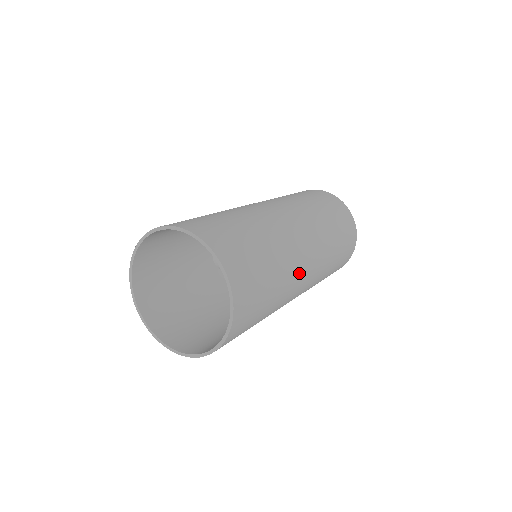
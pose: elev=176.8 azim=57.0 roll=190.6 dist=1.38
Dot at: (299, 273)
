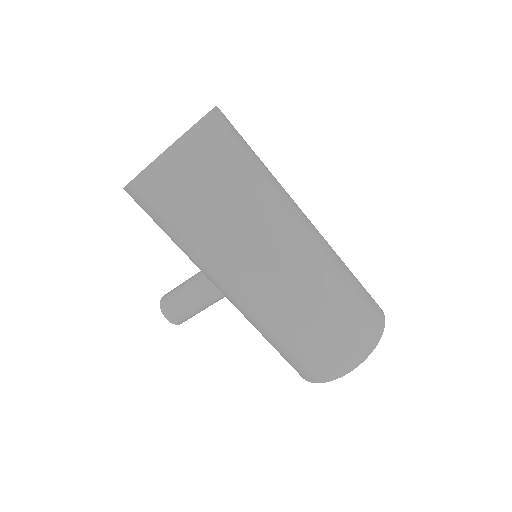
Dot at: (290, 209)
